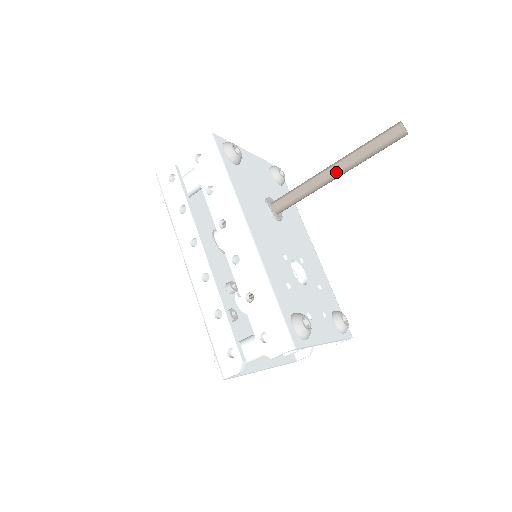
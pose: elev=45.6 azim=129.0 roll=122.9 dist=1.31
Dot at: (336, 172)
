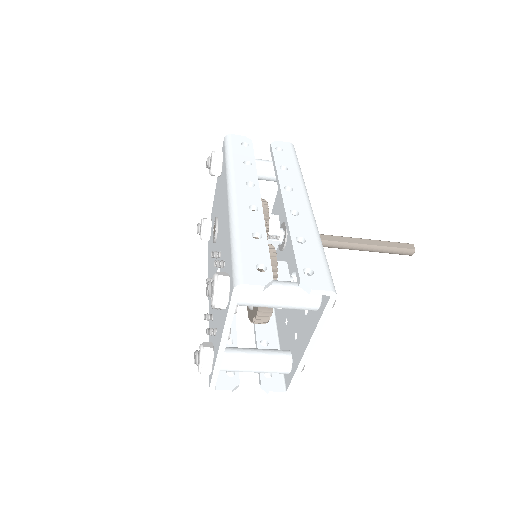
Dot at: (357, 243)
